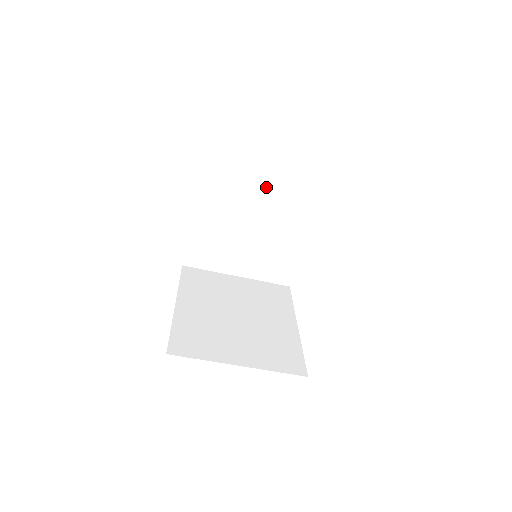
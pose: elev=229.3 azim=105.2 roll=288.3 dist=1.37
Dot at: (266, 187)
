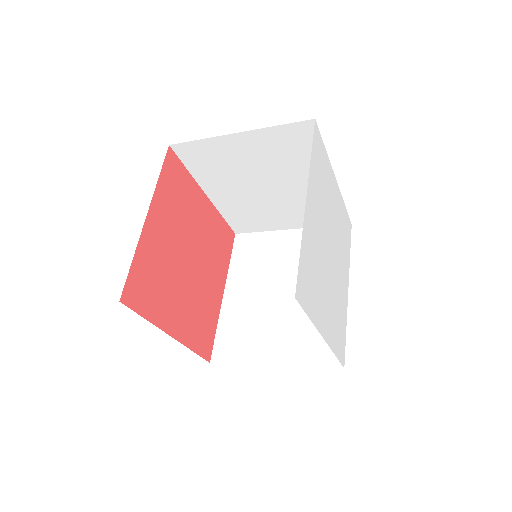
Dot at: (254, 156)
